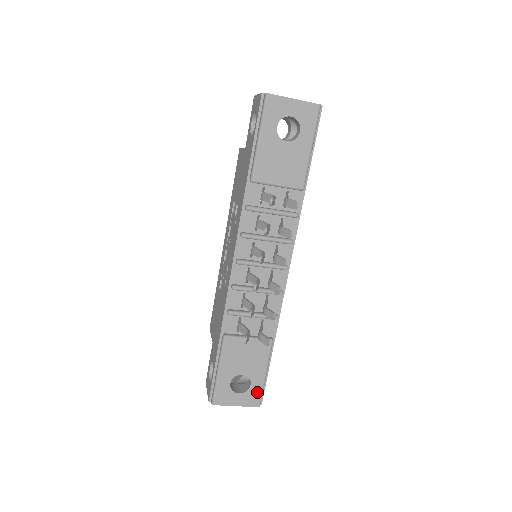
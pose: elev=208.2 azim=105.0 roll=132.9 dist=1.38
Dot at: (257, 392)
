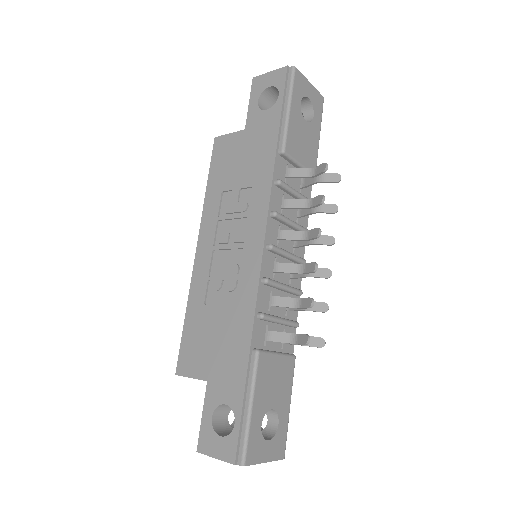
Dot at: (283, 435)
